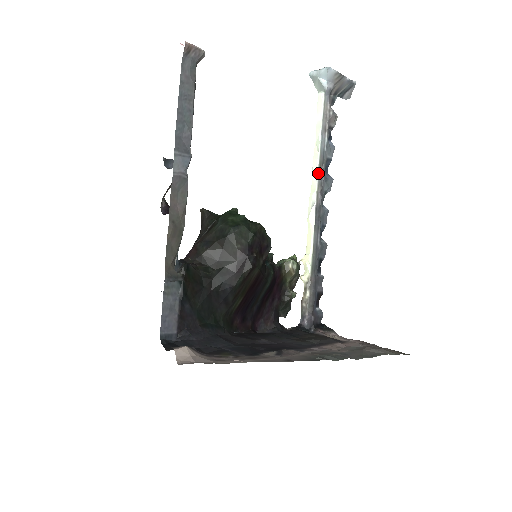
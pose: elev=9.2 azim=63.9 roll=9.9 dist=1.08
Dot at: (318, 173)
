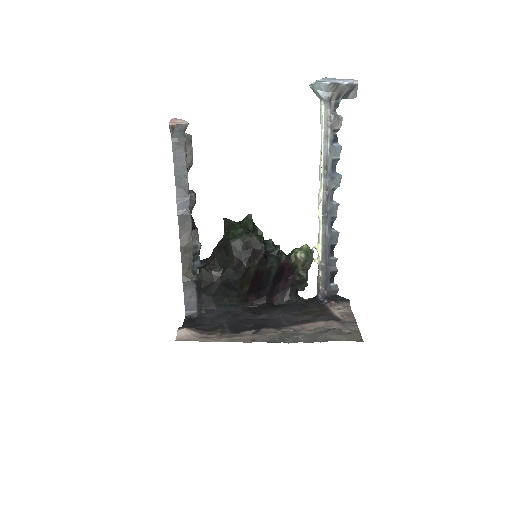
Dot at: (323, 175)
